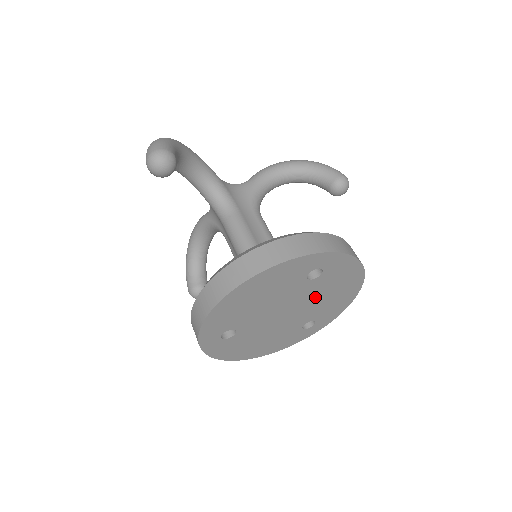
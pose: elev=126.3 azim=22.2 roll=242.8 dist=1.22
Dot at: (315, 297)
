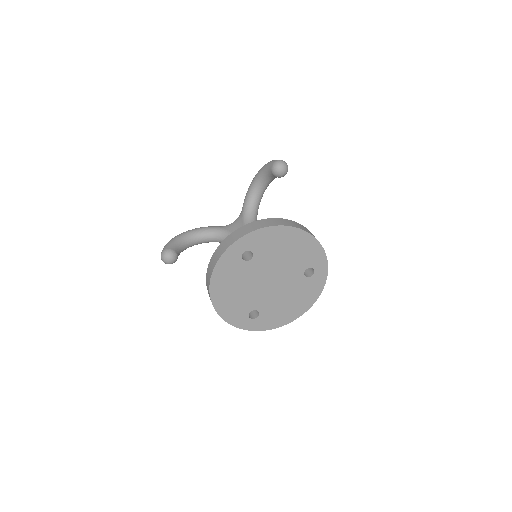
Dot at: (286, 292)
